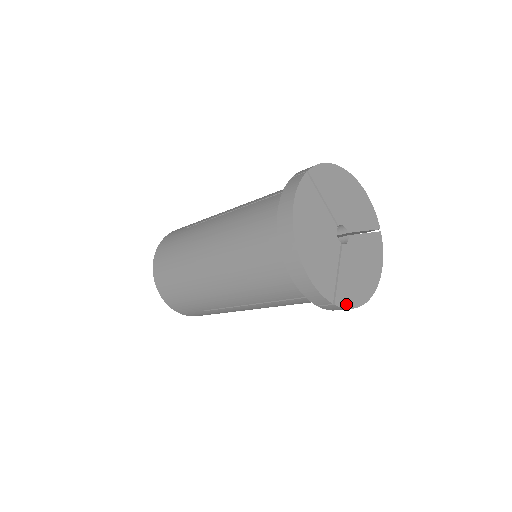
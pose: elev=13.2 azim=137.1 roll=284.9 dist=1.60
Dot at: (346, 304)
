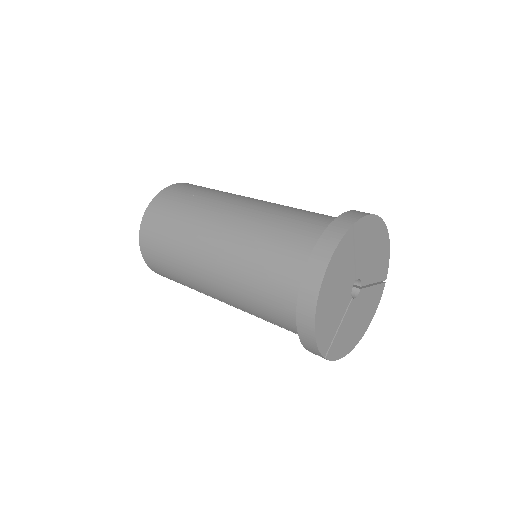
Dot at: (334, 356)
